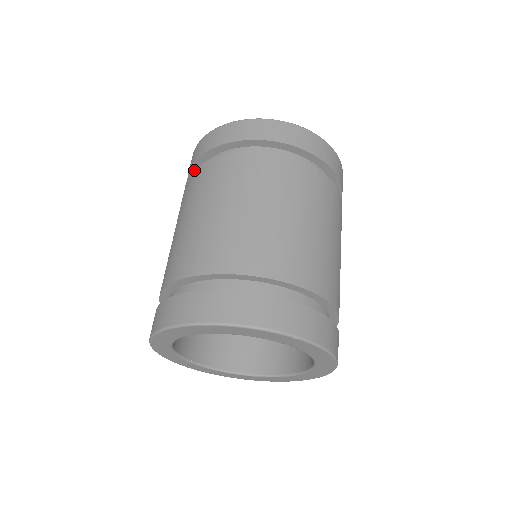
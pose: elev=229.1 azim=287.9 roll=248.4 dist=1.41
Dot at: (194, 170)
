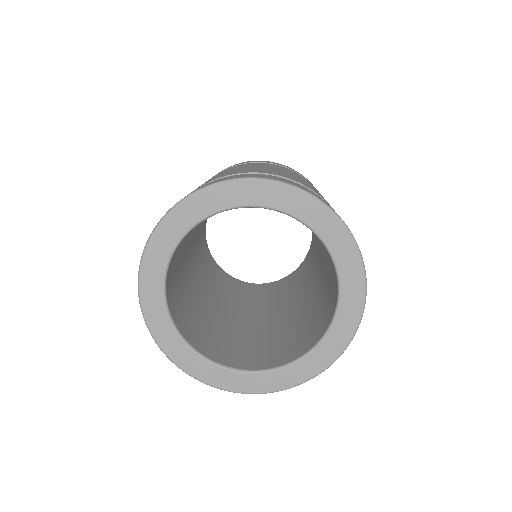
Dot at: occluded
